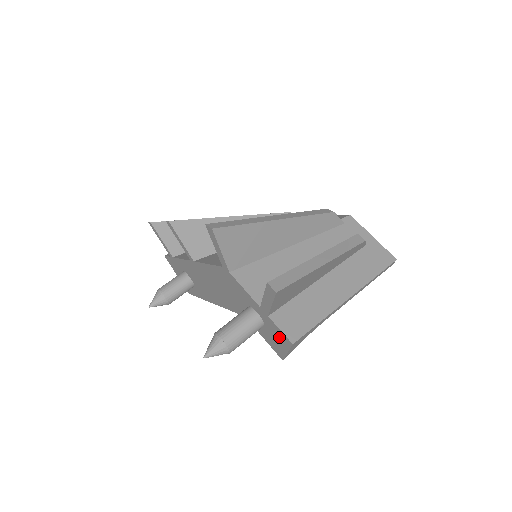
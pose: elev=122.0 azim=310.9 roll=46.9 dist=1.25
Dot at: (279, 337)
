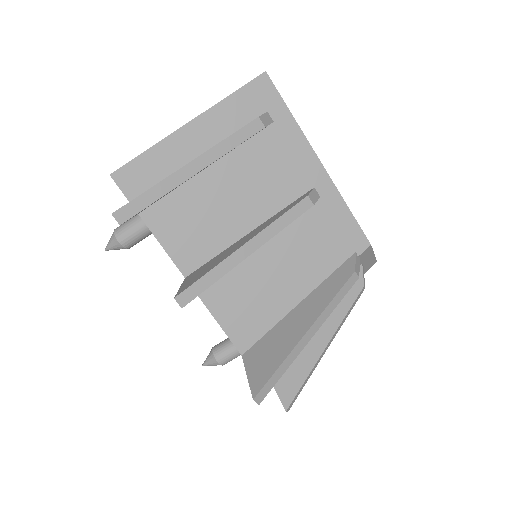
Dot at: occluded
